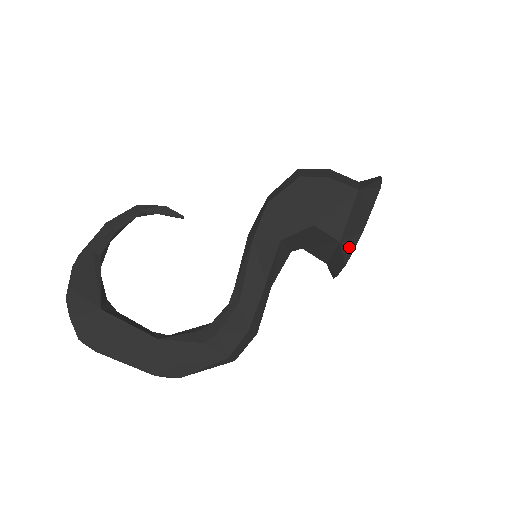
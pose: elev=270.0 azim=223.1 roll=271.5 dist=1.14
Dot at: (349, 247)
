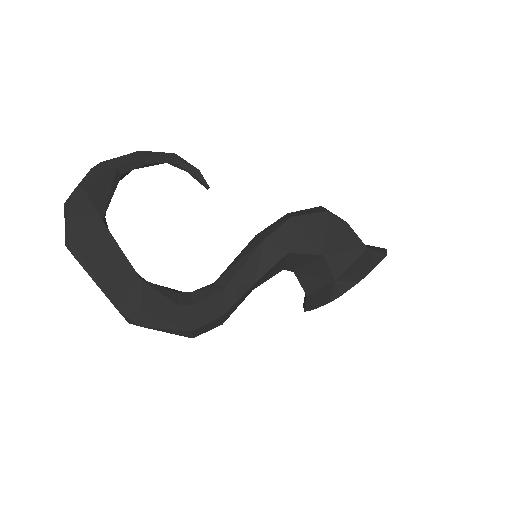
Dot at: (342, 288)
